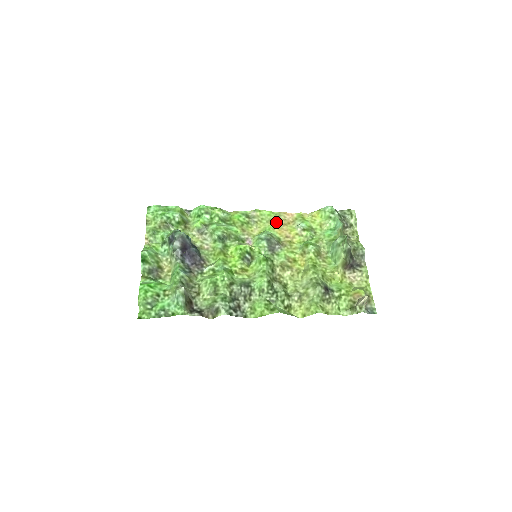
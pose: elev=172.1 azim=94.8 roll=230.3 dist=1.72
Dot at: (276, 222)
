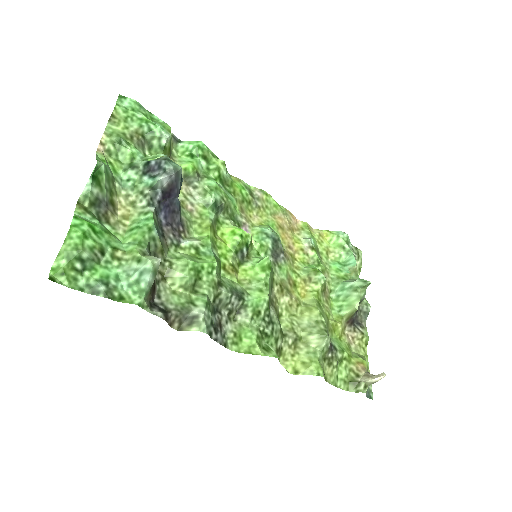
Dot at: (281, 220)
